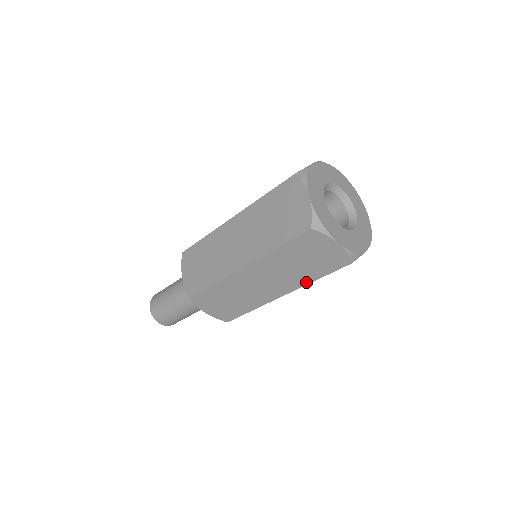
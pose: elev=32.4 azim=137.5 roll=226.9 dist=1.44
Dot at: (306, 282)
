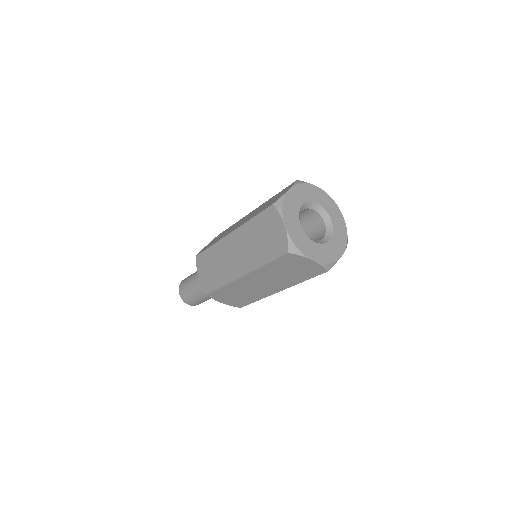
Dot at: (295, 283)
